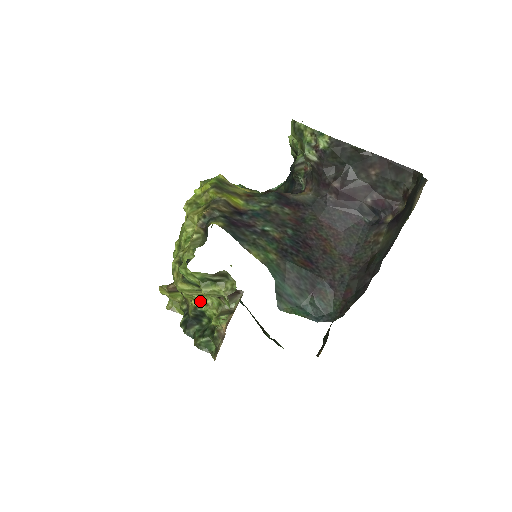
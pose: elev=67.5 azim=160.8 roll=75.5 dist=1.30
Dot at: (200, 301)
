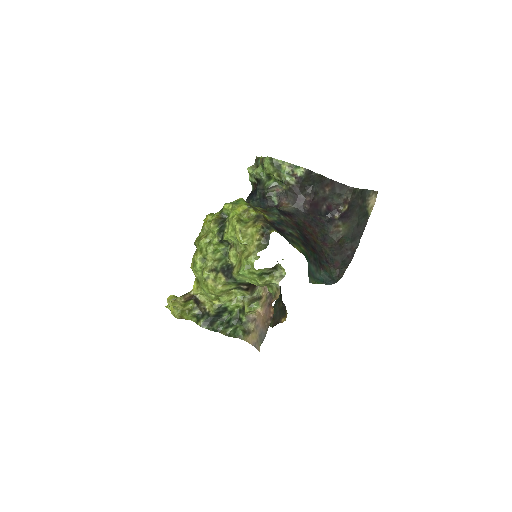
Dot at: (227, 299)
